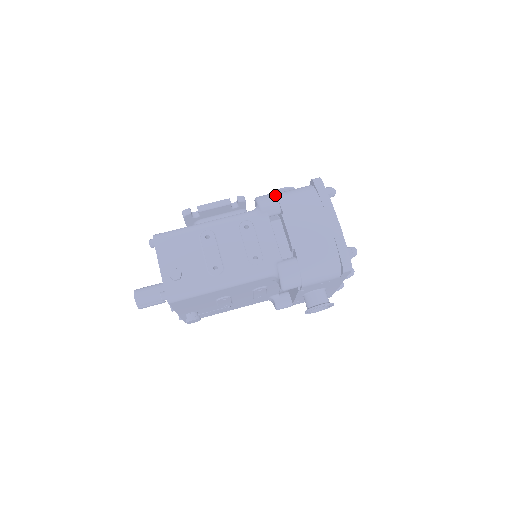
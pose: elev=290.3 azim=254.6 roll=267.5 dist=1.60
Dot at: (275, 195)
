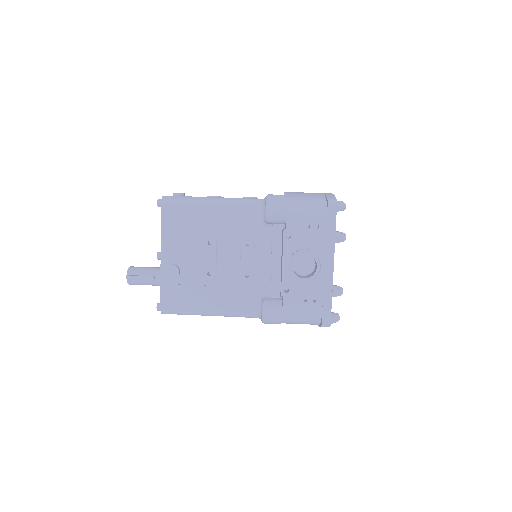
Dot at: occluded
